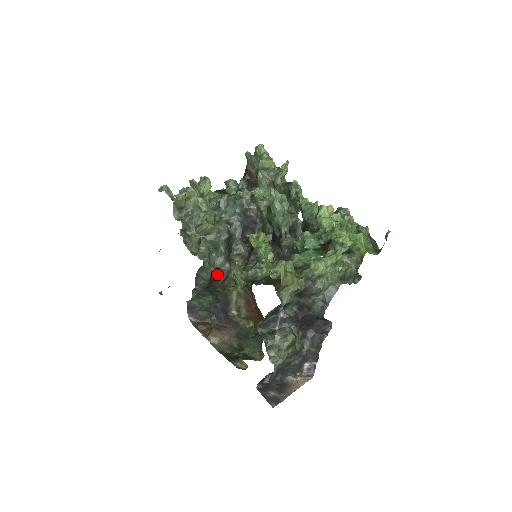
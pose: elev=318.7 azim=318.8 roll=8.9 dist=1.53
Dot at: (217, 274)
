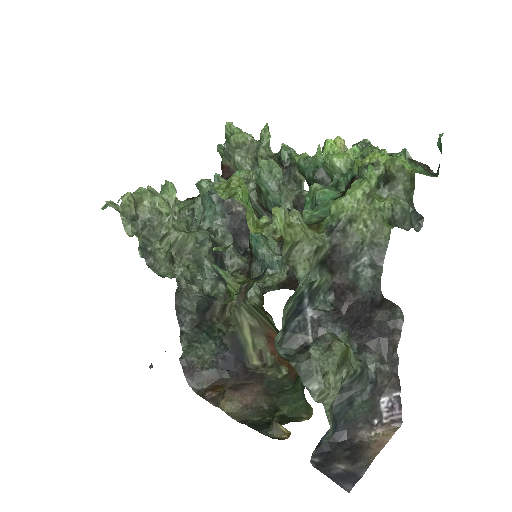
Dot at: (206, 298)
